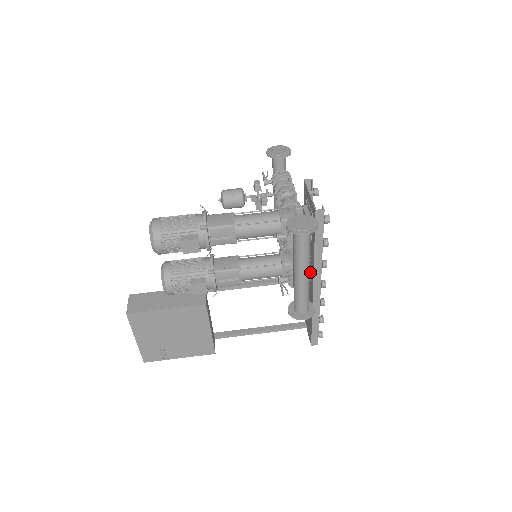
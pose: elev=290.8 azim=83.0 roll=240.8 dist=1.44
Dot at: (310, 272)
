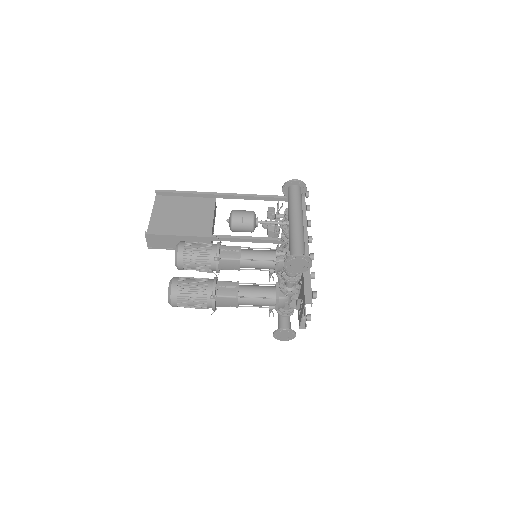
Dot at: occluded
